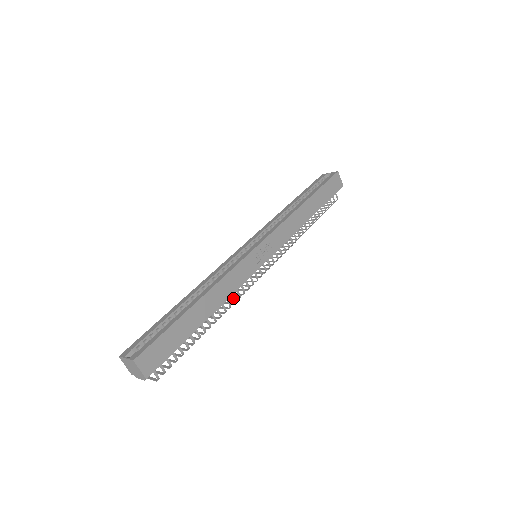
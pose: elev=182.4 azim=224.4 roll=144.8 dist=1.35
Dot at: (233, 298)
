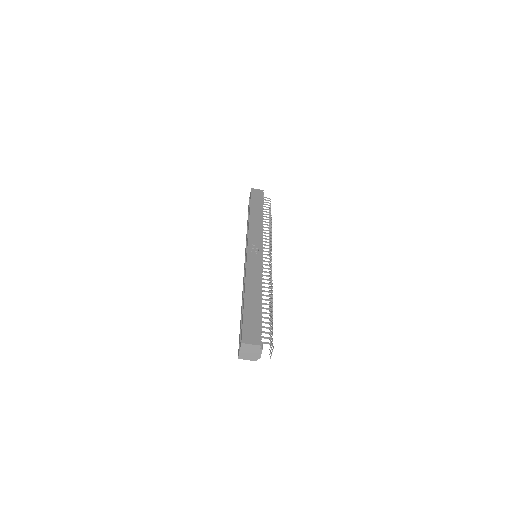
Dot at: (267, 280)
